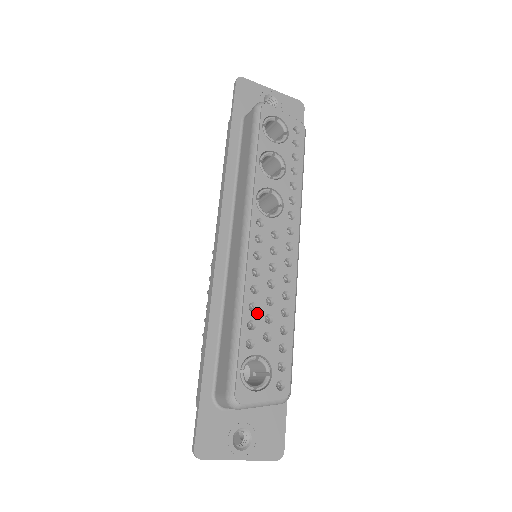
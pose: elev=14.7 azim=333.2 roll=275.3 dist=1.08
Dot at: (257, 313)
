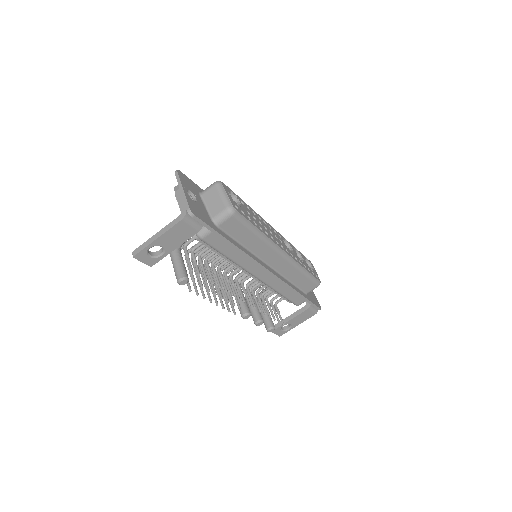
Dot at: (253, 213)
